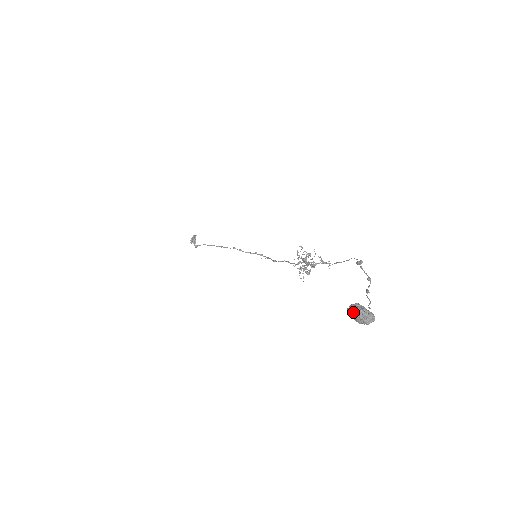
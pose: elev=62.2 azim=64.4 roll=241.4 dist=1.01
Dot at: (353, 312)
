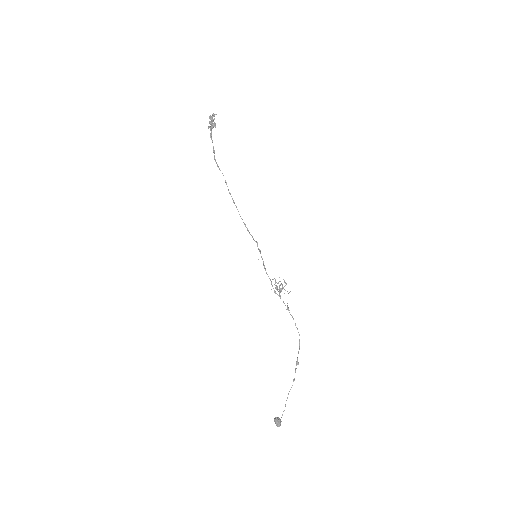
Dot at: (276, 423)
